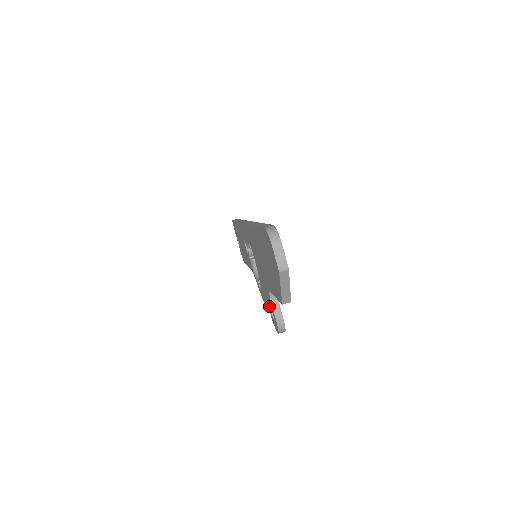
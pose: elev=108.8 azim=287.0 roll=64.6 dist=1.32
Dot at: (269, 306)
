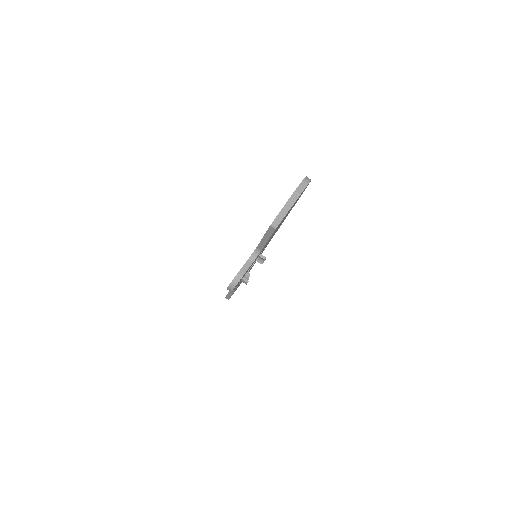
Dot at: occluded
